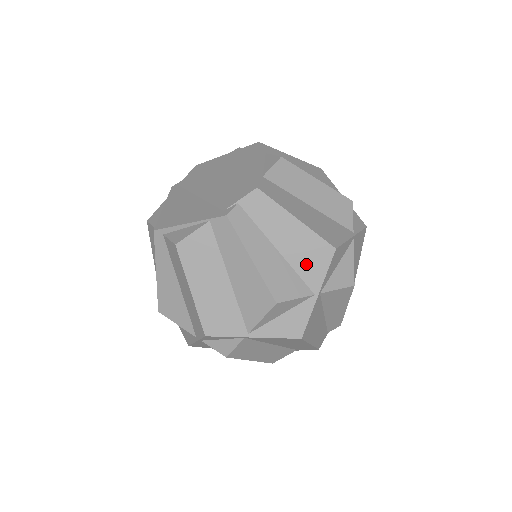
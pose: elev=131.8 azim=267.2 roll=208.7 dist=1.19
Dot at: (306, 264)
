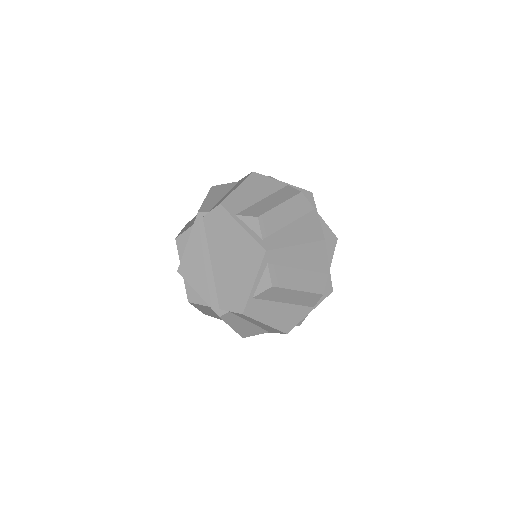
Dot at: (267, 329)
